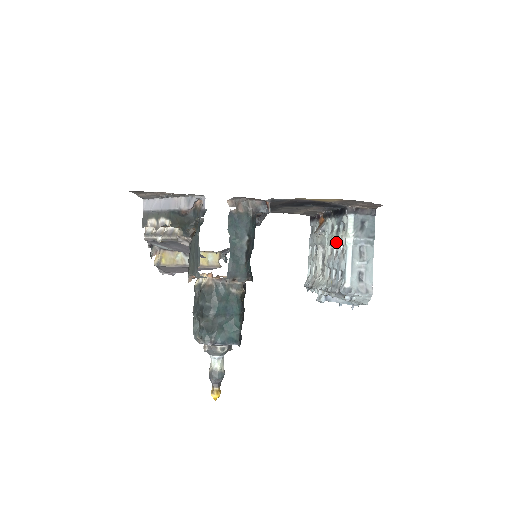
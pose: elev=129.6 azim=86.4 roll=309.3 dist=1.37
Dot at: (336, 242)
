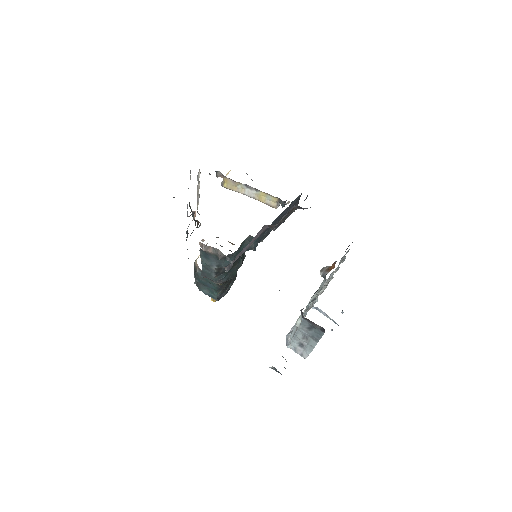
Dot at: occluded
